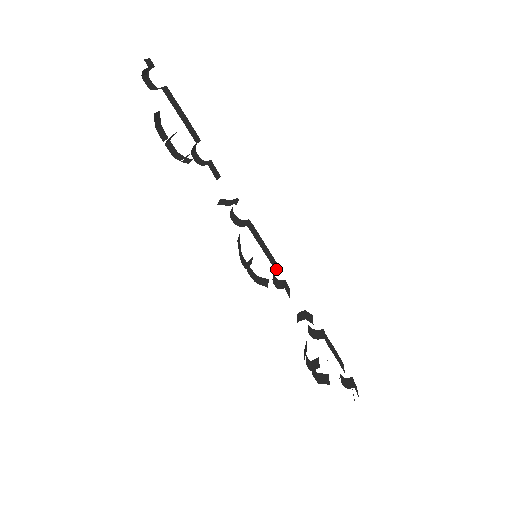
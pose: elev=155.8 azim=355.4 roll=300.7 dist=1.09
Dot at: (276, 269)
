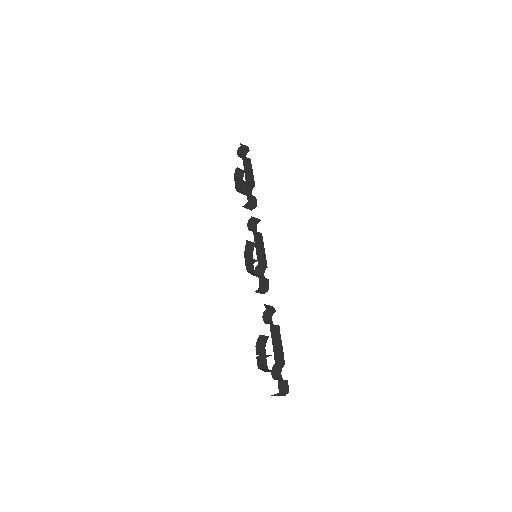
Dot at: (260, 263)
